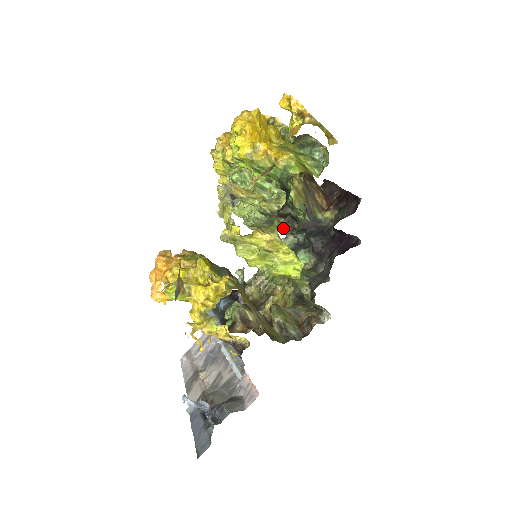
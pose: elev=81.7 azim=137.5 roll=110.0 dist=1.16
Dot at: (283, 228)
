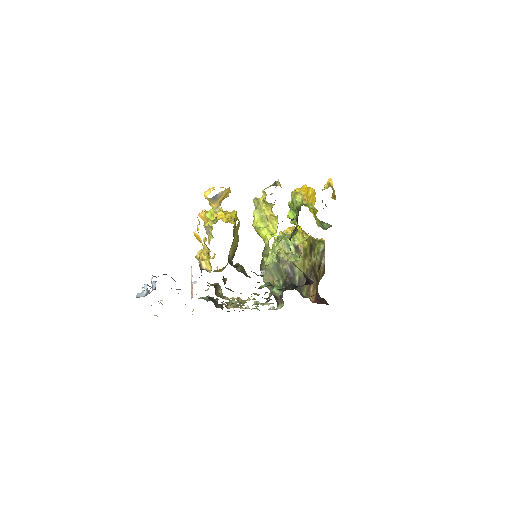
Dot at: (280, 281)
